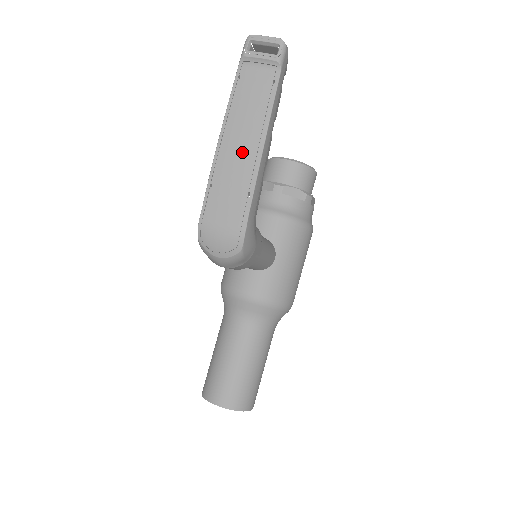
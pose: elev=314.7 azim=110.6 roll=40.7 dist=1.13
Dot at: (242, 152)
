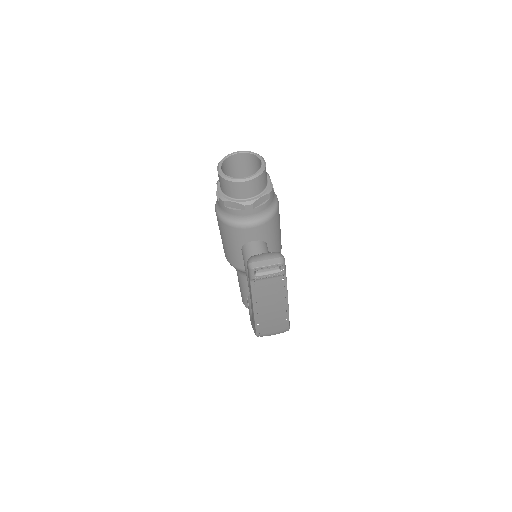
Dot at: (274, 311)
